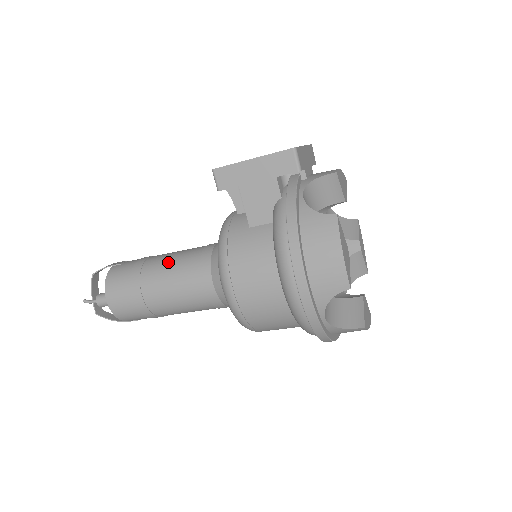
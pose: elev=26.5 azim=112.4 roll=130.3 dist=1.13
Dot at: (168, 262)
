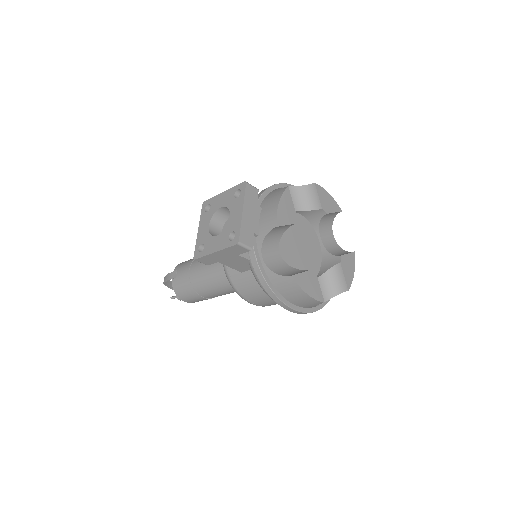
Dot at: (204, 279)
